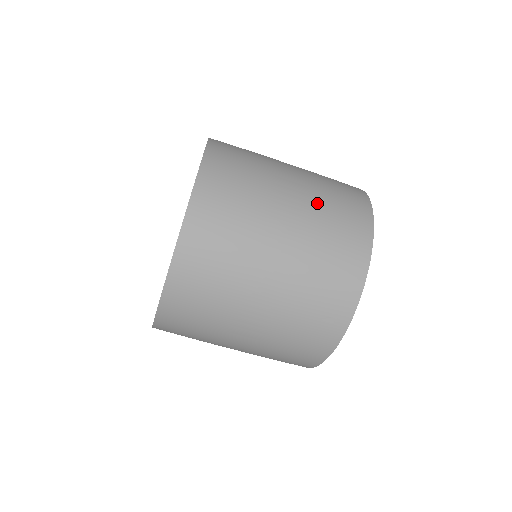
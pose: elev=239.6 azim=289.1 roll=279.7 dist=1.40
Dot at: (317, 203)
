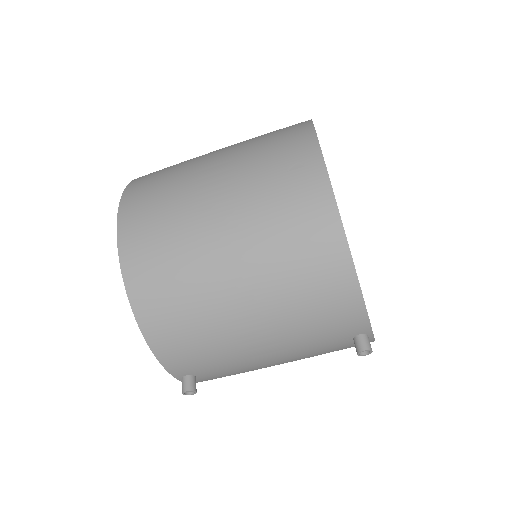
Dot at: occluded
